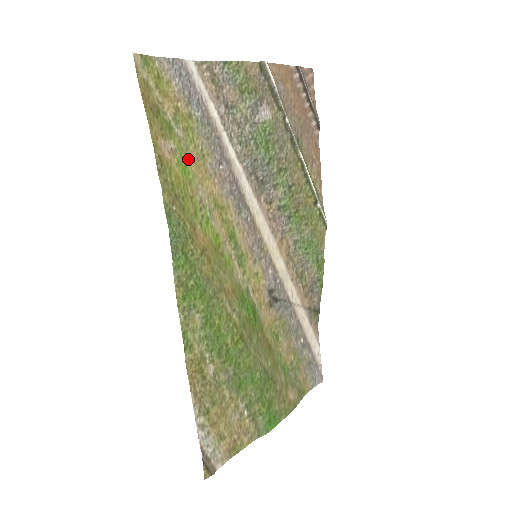
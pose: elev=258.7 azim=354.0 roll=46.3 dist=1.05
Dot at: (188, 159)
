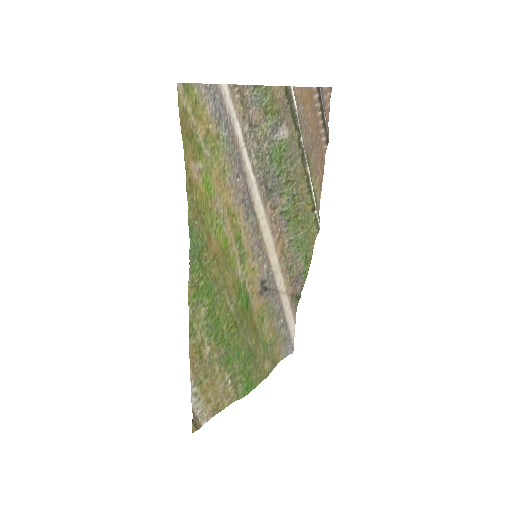
Dot at: (211, 176)
